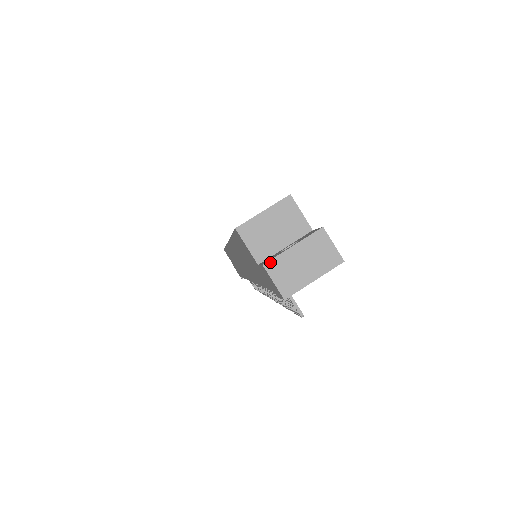
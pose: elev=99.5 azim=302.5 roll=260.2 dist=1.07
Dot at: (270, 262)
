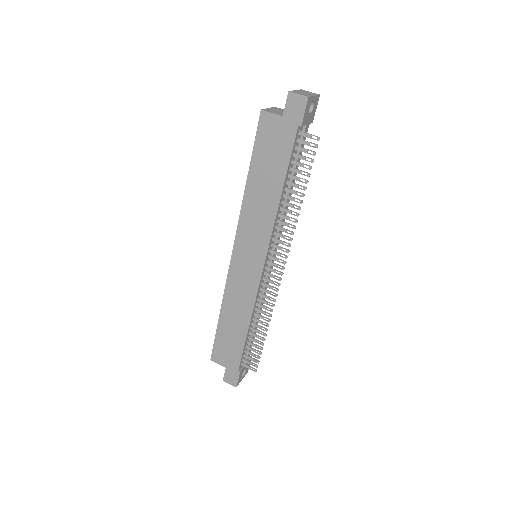
Dot at: (291, 91)
